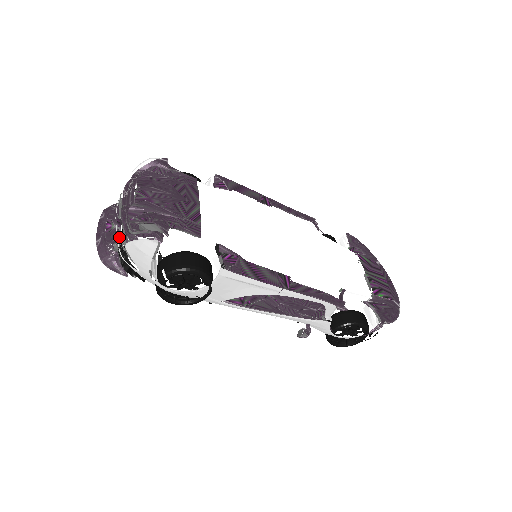
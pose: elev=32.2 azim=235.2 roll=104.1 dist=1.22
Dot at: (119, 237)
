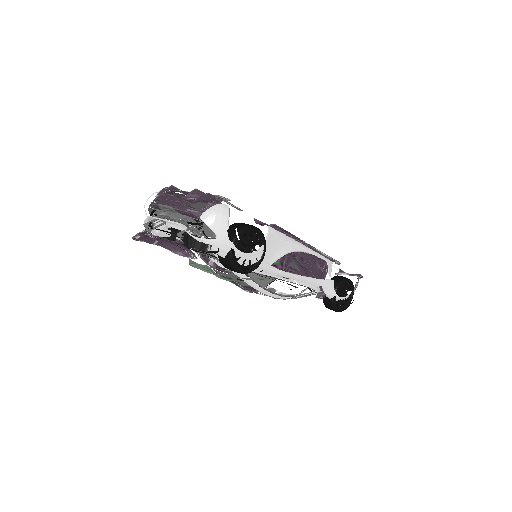
Dot at: (177, 230)
